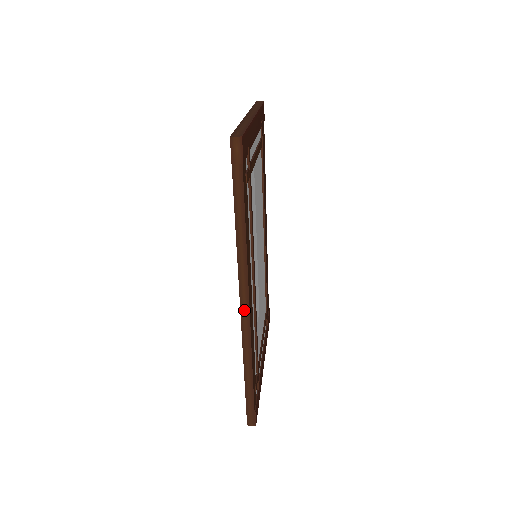
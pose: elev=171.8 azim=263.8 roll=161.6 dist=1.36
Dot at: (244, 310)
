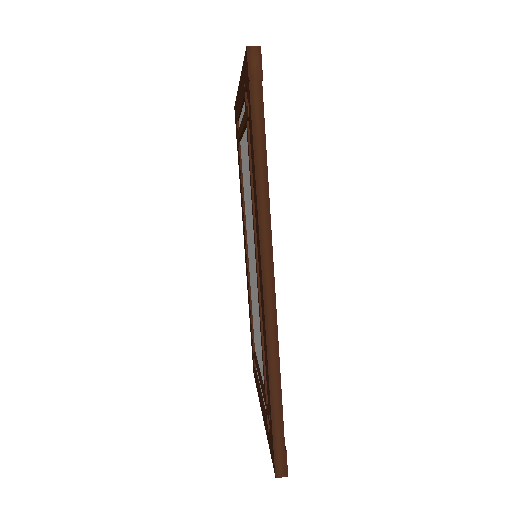
Dot at: (267, 284)
